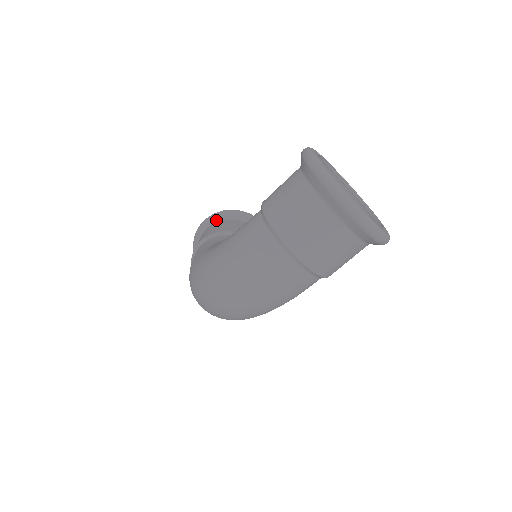
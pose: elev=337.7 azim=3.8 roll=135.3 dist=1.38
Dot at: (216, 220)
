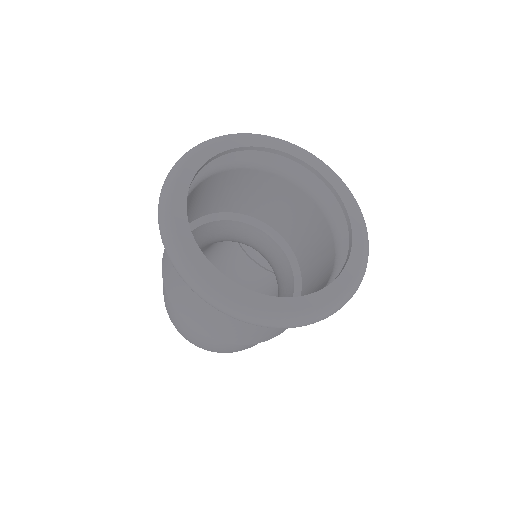
Dot at: occluded
